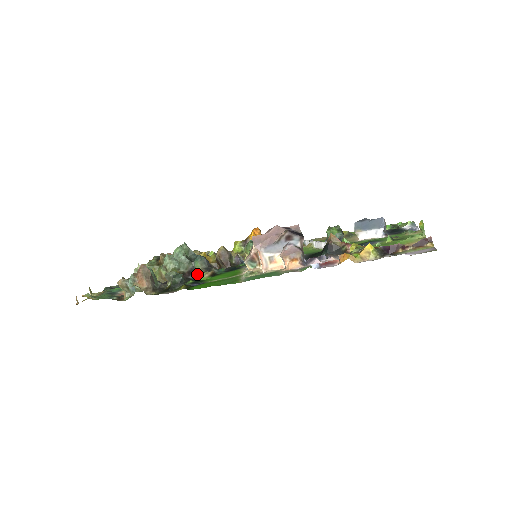
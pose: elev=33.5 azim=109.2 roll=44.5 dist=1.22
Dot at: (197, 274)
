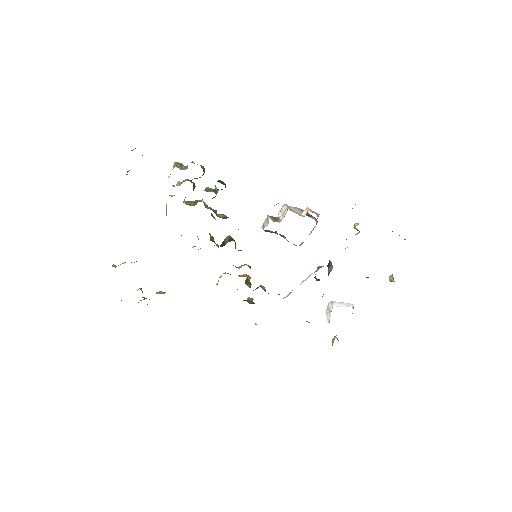
Dot at: (218, 216)
